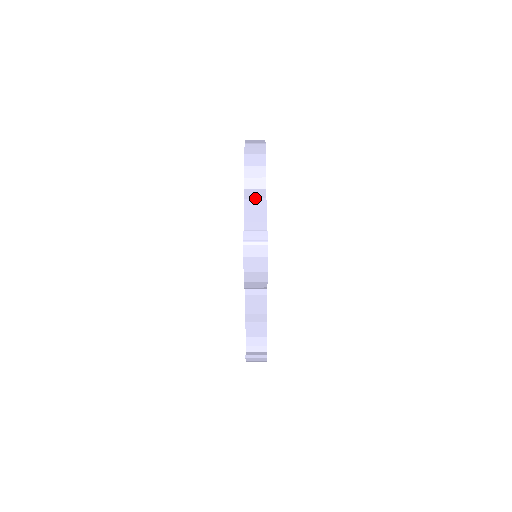
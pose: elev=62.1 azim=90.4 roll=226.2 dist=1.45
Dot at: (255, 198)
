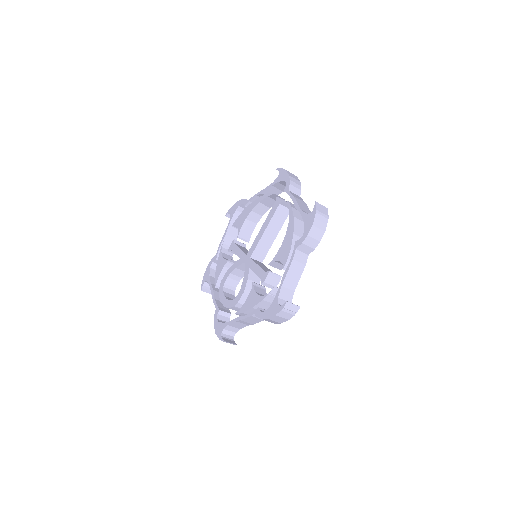
Dot at: (299, 262)
